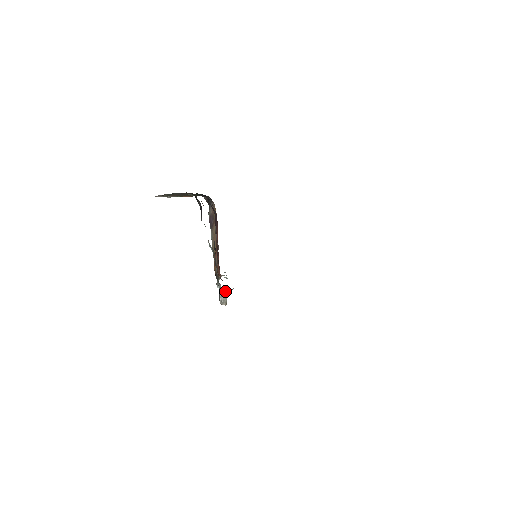
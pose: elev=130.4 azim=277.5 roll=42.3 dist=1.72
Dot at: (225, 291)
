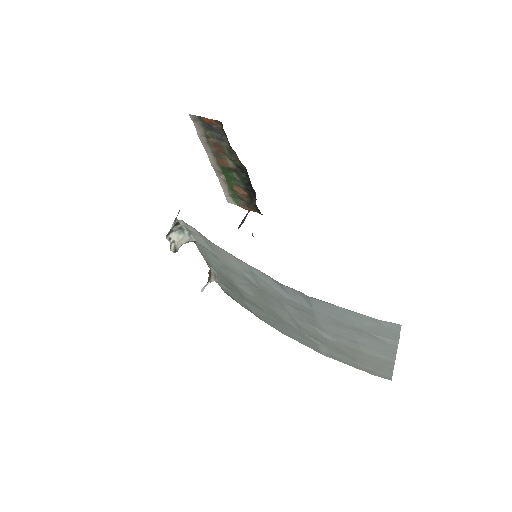
Dot at: (182, 229)
